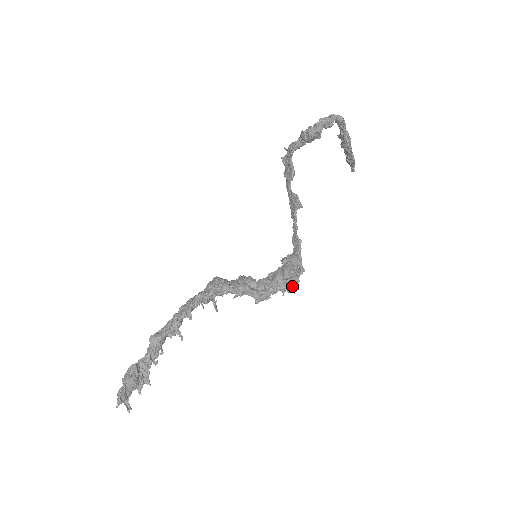
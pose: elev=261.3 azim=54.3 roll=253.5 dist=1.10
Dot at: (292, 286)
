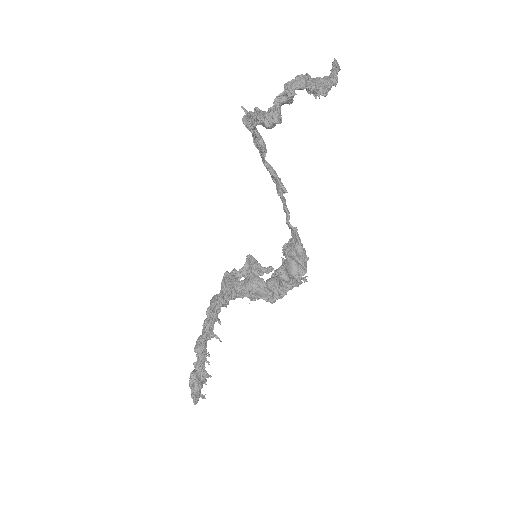
Dot at: (300, 278)
